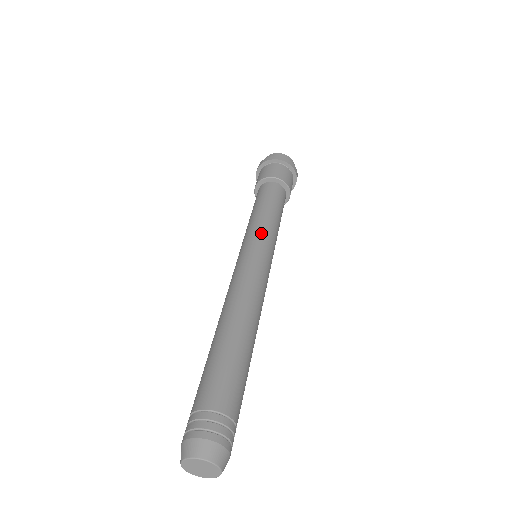
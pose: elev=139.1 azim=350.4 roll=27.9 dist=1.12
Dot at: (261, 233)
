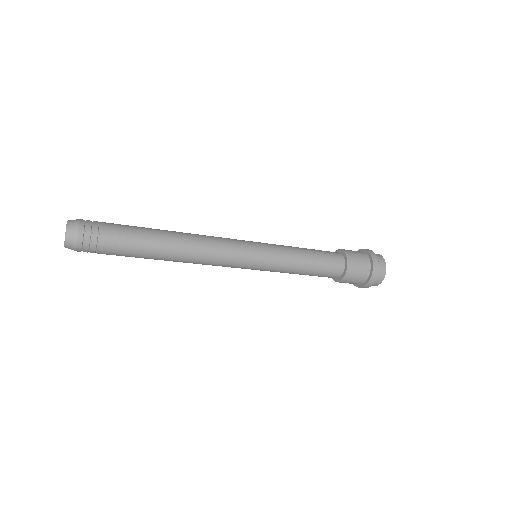
Dot at: occluded
